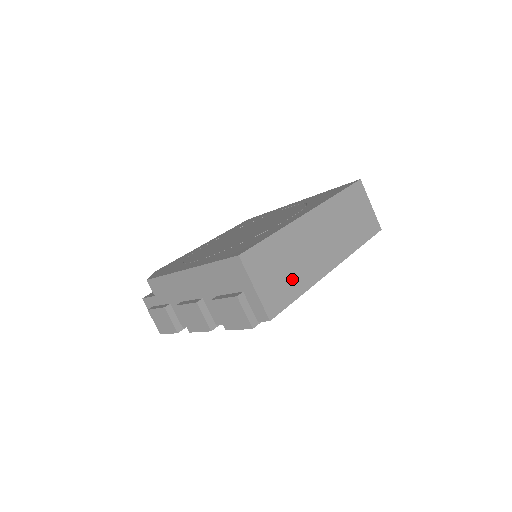
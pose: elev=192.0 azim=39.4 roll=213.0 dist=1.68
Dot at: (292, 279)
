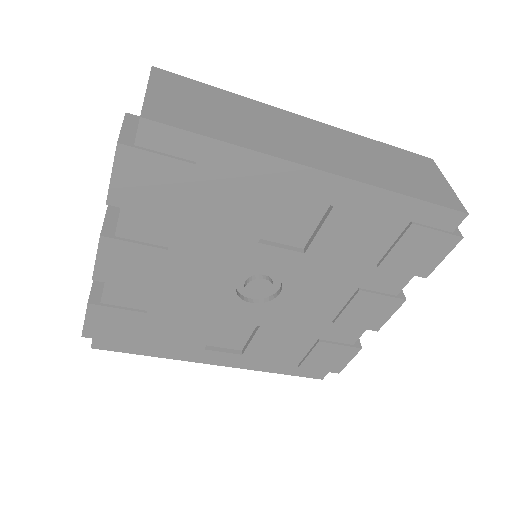
Dot at: (225, 125)
